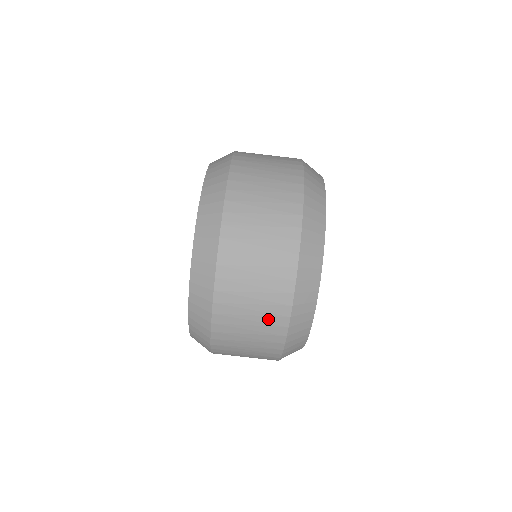
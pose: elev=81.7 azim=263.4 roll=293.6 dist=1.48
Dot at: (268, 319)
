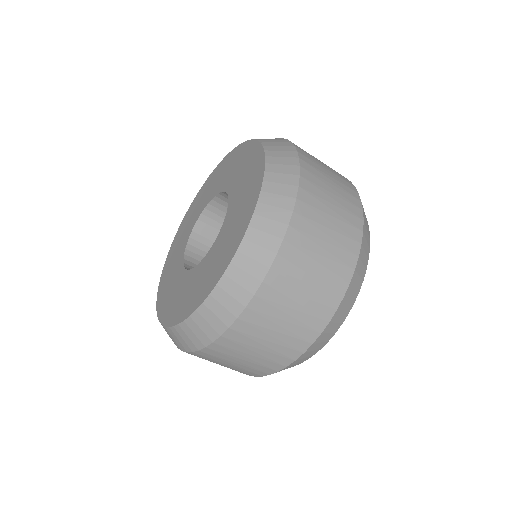
Dot at: occluded
